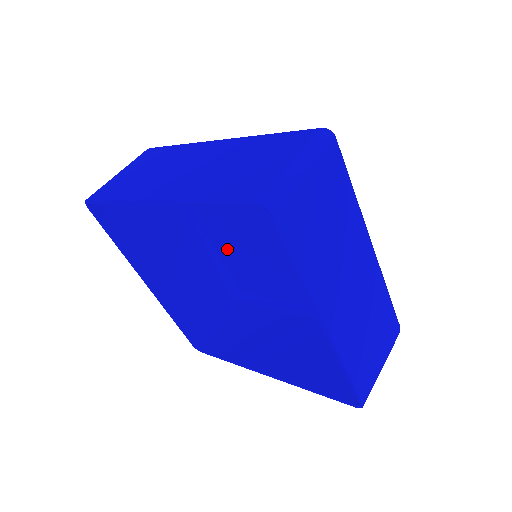
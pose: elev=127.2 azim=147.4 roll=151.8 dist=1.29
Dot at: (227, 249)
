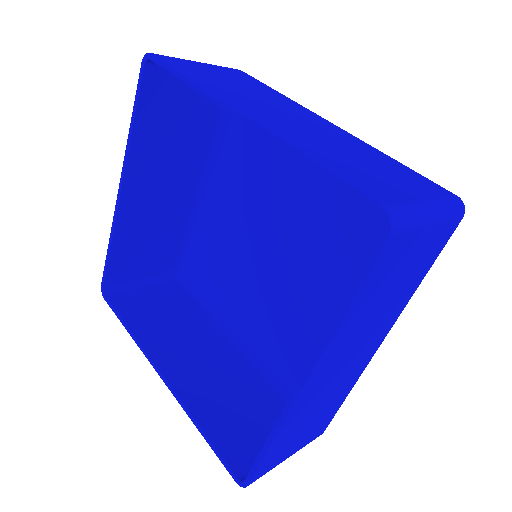
Dot at: (268, 338)
